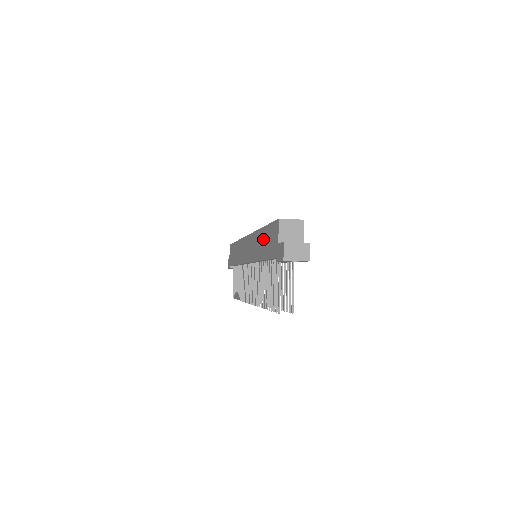
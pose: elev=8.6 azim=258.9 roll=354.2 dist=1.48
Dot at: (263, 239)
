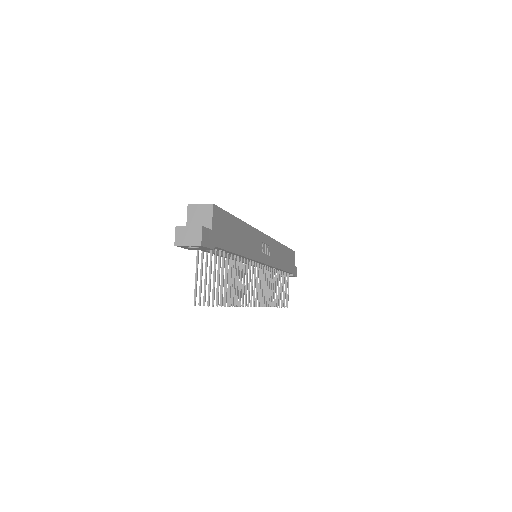
Dot at: occluded
